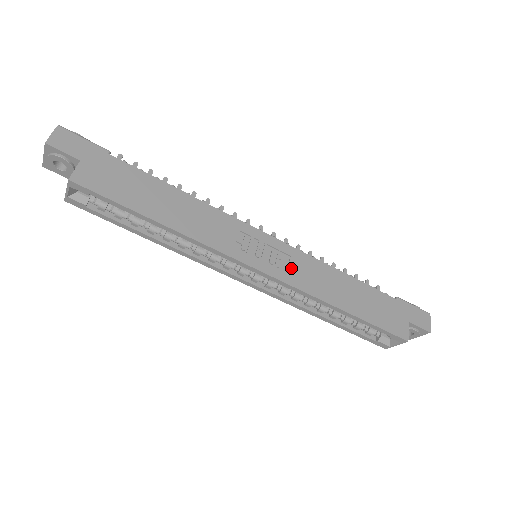
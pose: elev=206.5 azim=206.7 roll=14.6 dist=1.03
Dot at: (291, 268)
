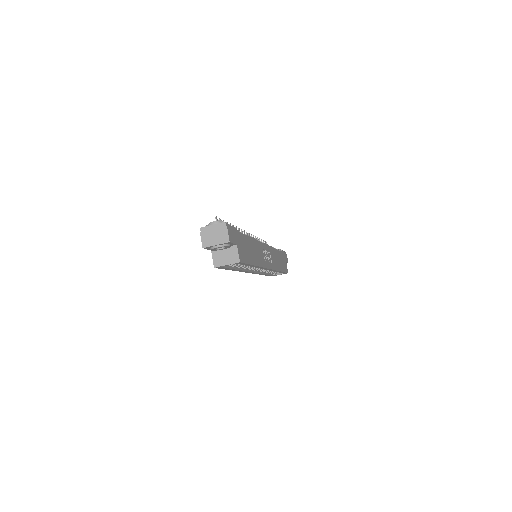
Dot at: (272, 259)
